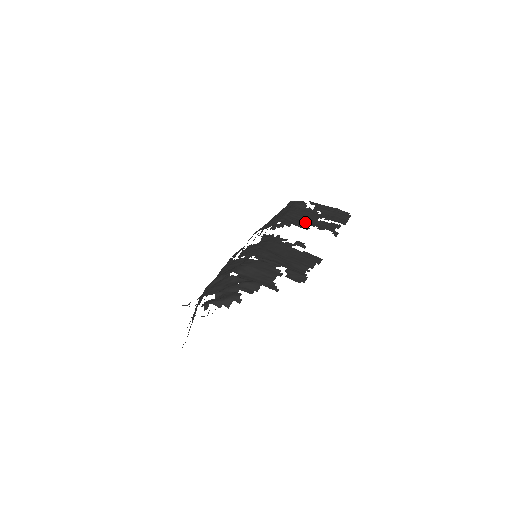
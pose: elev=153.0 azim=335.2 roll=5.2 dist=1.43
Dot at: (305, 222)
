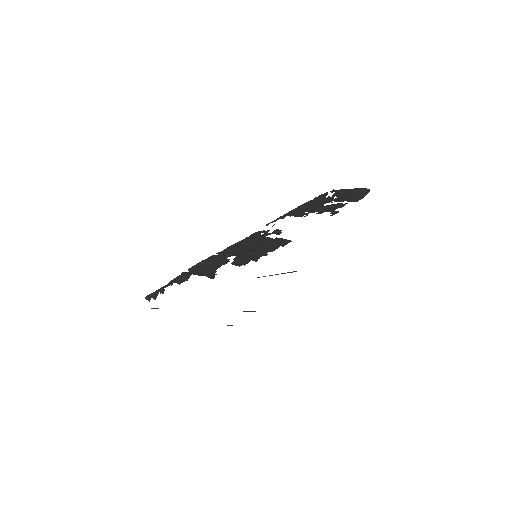
Dot at: (309, 211)
